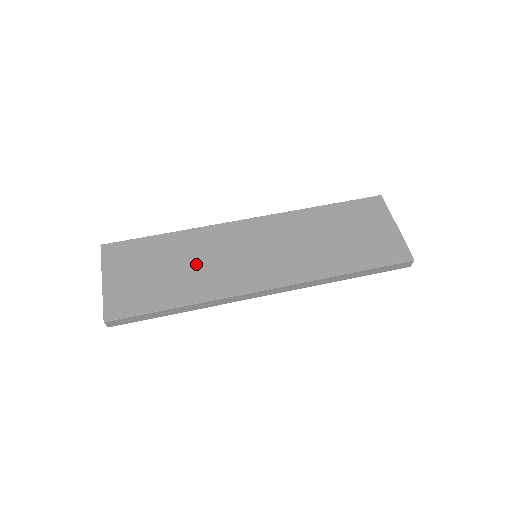
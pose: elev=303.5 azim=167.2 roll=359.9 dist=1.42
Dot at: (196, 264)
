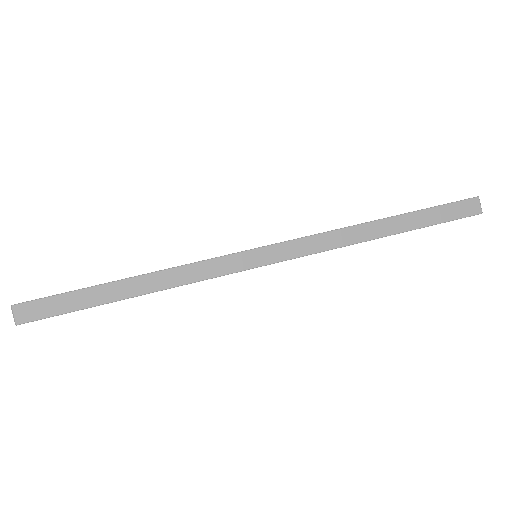
Dot at: occluded
